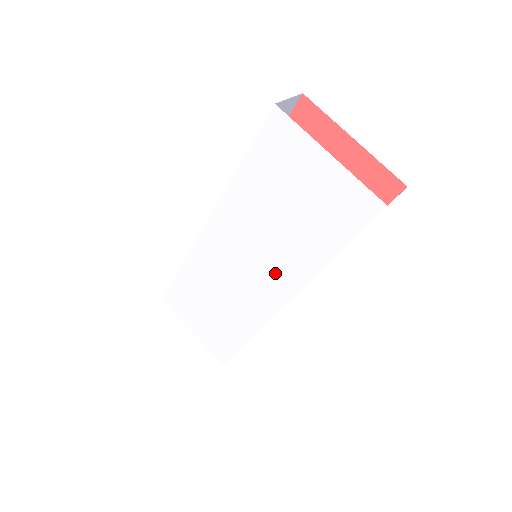
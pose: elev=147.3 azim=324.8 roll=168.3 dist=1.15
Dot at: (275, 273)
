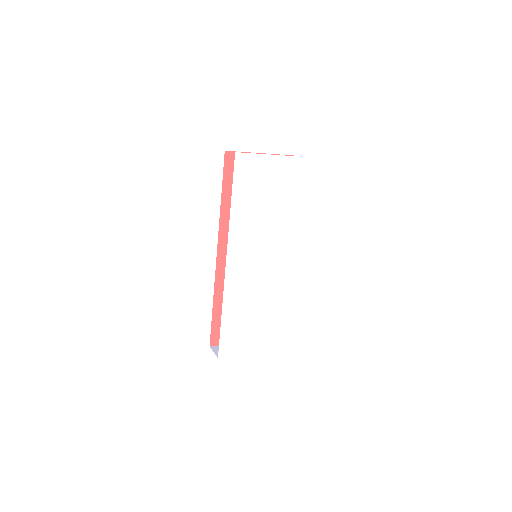
Dot at: (280, 244)
